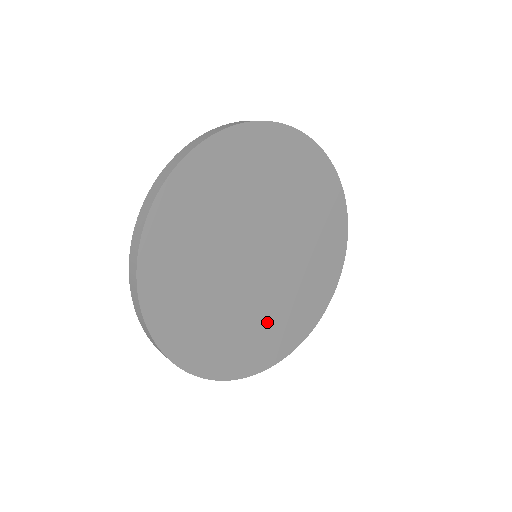
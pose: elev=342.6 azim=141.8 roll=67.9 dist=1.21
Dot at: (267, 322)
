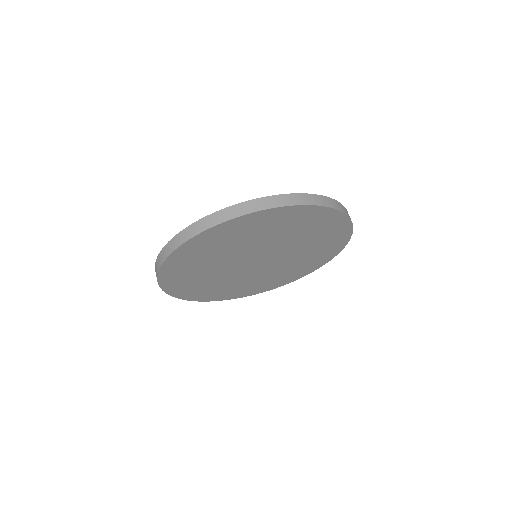
Dot at: (302, 260)
